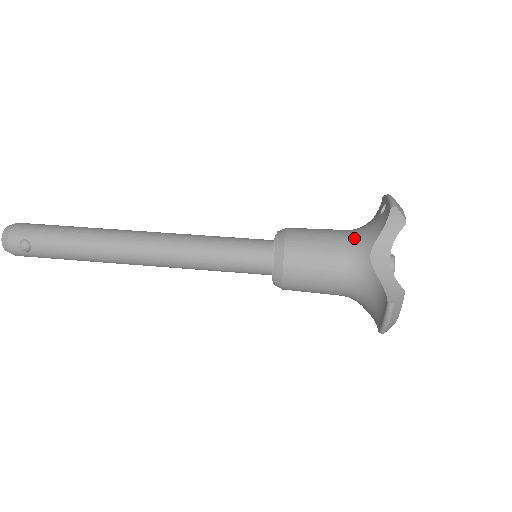
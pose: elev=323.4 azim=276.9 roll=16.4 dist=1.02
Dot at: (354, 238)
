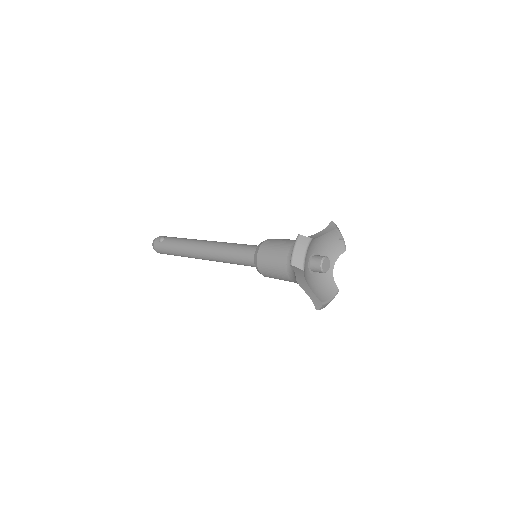
Dot at: occluded
